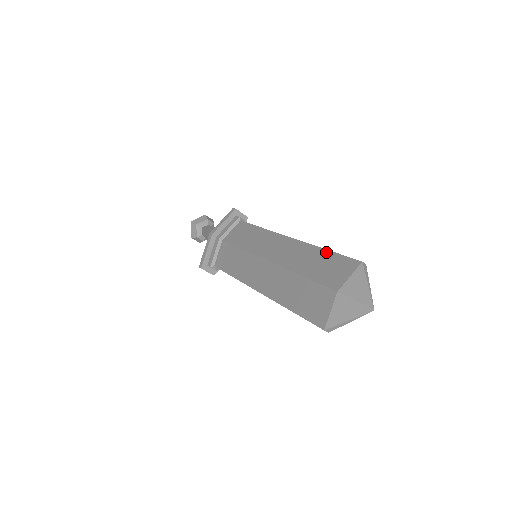
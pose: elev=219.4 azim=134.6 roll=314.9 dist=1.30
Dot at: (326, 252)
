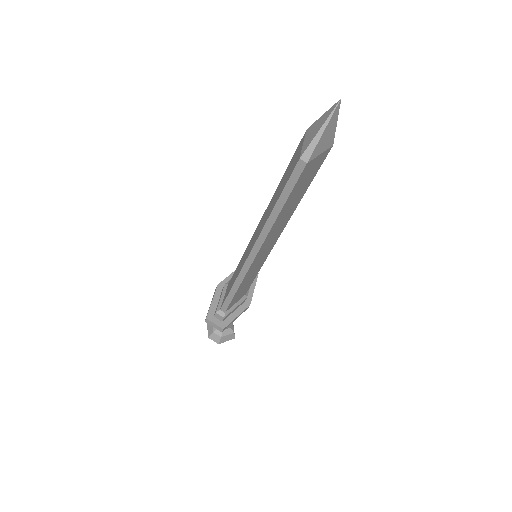
Dot at: occluded
